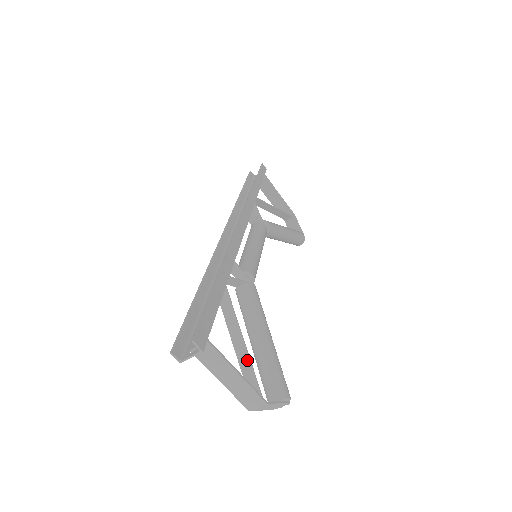
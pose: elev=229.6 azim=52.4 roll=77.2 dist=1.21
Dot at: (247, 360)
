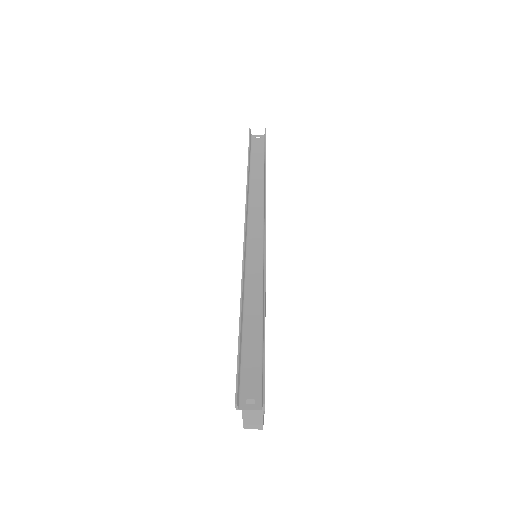
Dot at: occluded
